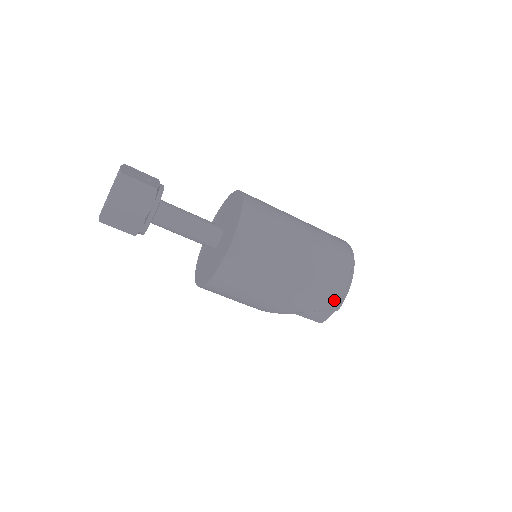
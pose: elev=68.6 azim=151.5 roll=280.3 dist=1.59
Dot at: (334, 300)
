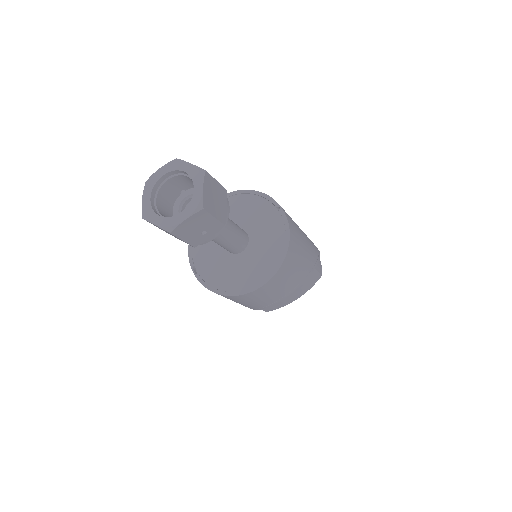
Dot at: occluded
